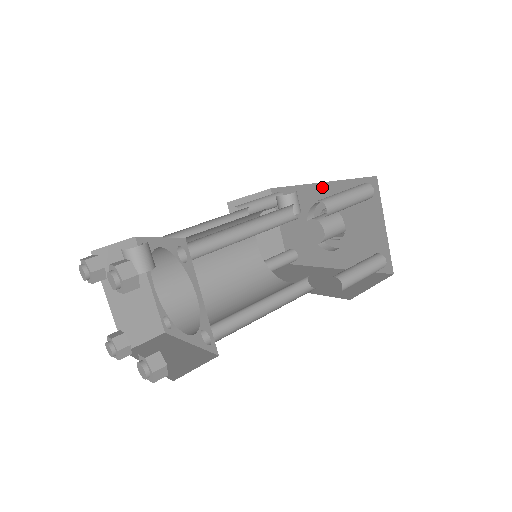
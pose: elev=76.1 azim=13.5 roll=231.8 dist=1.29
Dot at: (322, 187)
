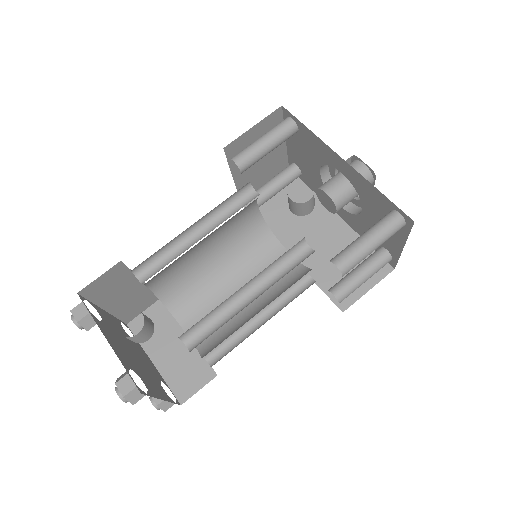
Dot at: (348, 167)
